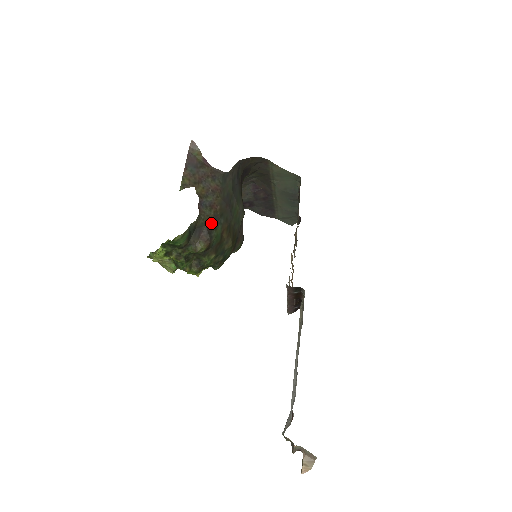
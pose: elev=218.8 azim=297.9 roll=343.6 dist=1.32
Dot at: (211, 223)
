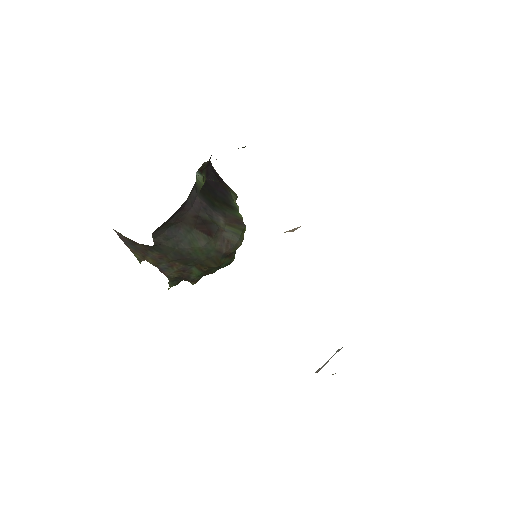
Dot at: (183, 272)
